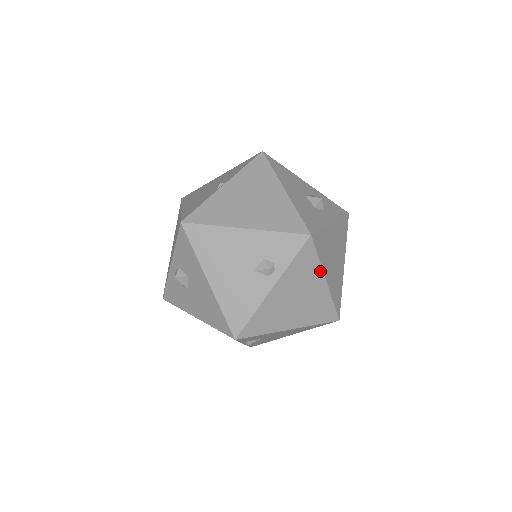
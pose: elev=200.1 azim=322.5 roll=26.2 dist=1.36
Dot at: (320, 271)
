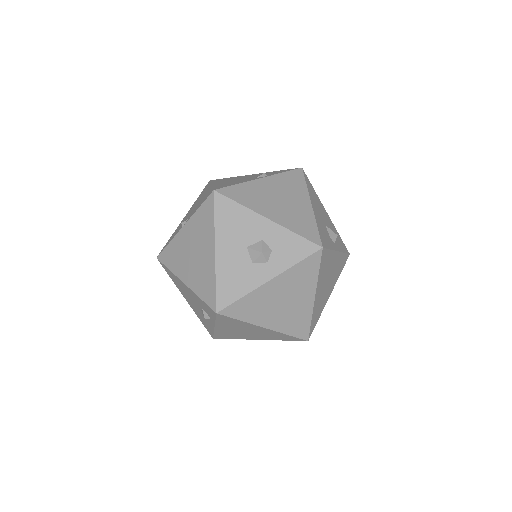
Dot at: (251, 324)
